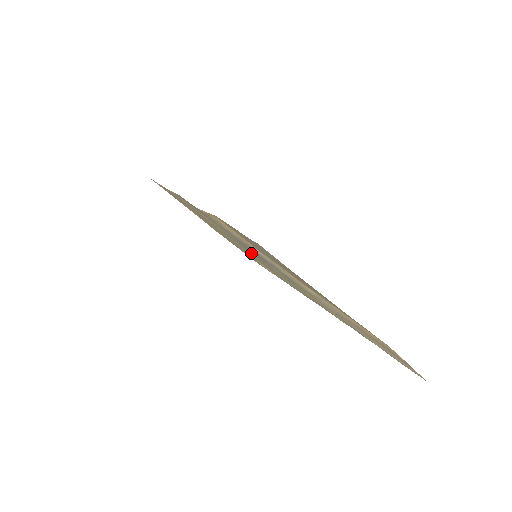
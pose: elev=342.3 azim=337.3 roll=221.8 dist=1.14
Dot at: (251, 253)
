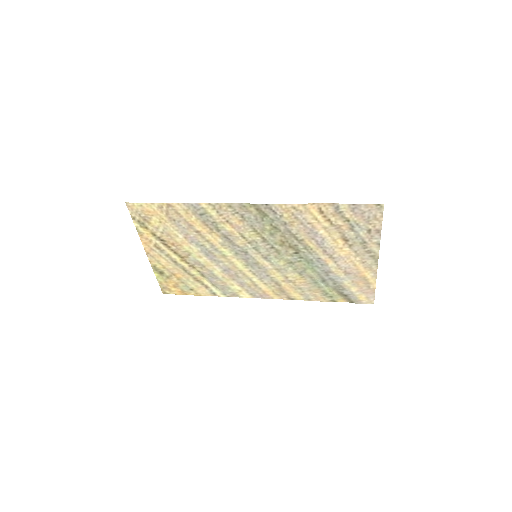
Dot at: (242, 258)
